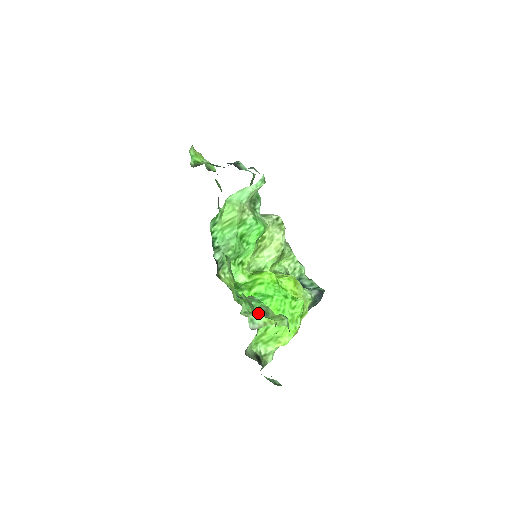
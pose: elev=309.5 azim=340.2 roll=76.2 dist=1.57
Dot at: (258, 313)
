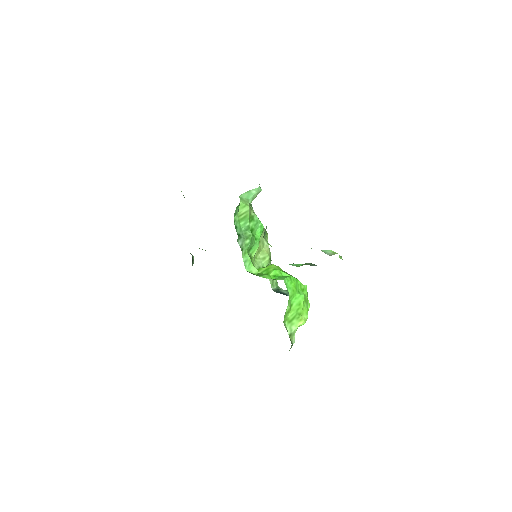
Dot at: (308, 264)
